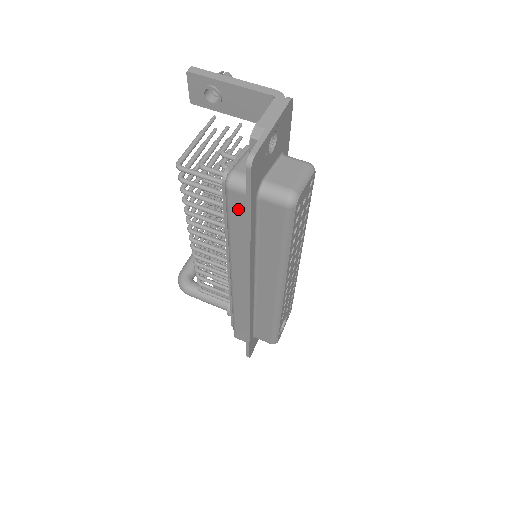
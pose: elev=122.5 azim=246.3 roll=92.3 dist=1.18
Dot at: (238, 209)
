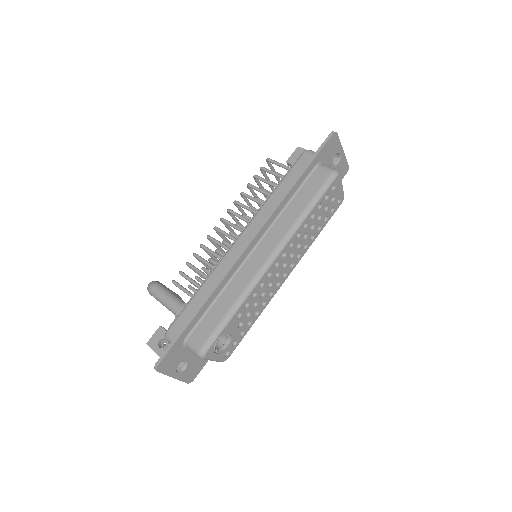
Dot at: (300, 166)
